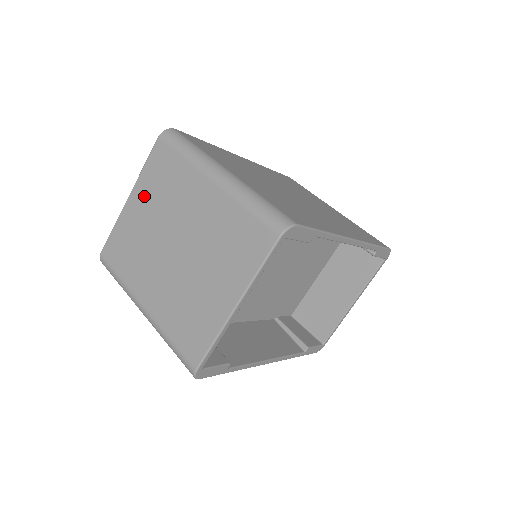
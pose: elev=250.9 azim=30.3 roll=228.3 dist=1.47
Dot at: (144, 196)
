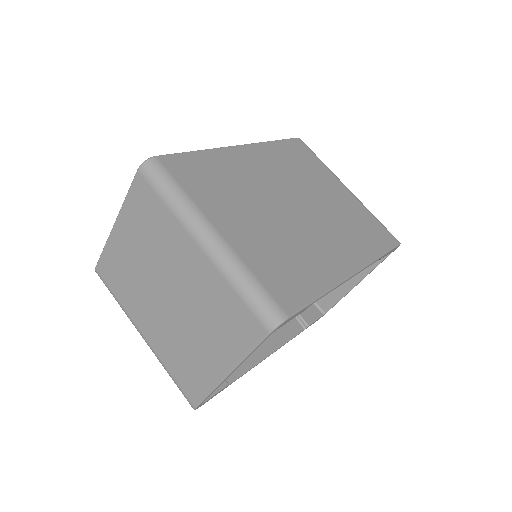
Dot at: (130, 230)
